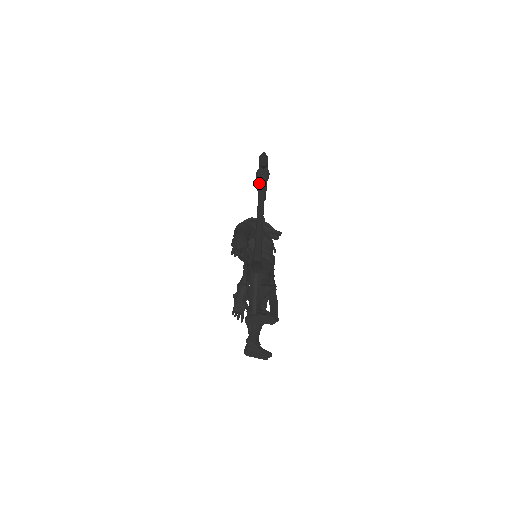
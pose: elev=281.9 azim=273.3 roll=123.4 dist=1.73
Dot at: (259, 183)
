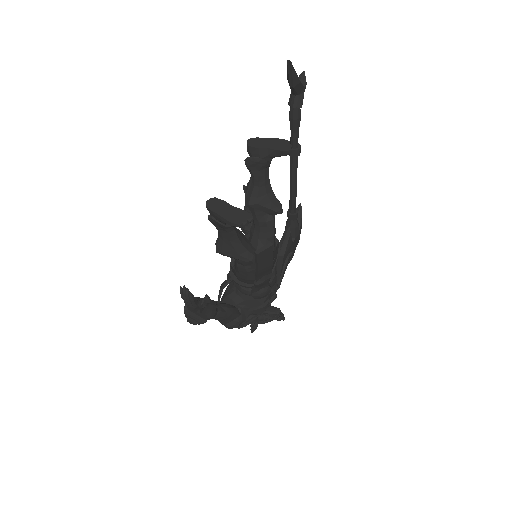
Dot at: occluded
